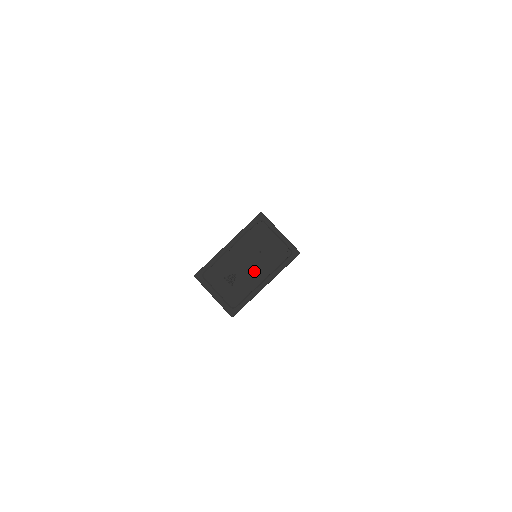
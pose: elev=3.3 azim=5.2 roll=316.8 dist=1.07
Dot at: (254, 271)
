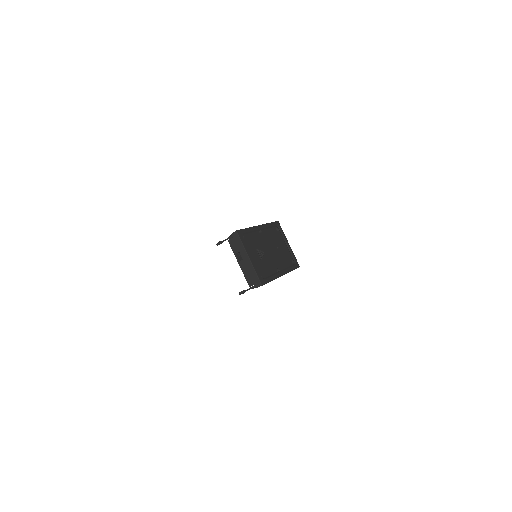
Dot at: (274, 259)
